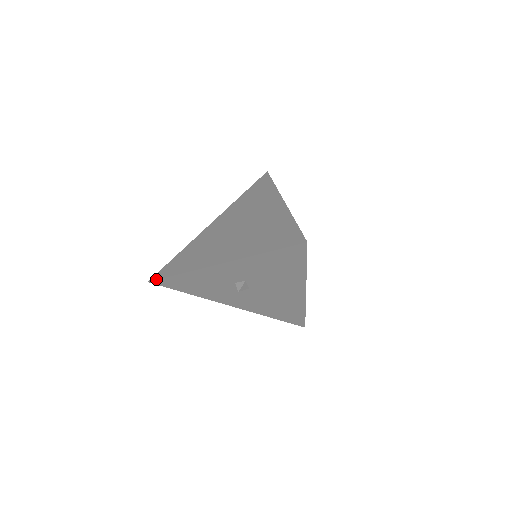
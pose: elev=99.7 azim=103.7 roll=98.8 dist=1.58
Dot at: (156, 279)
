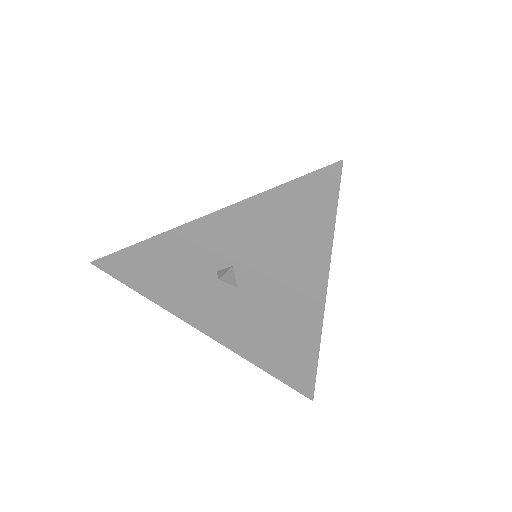
Dot at: occluded
